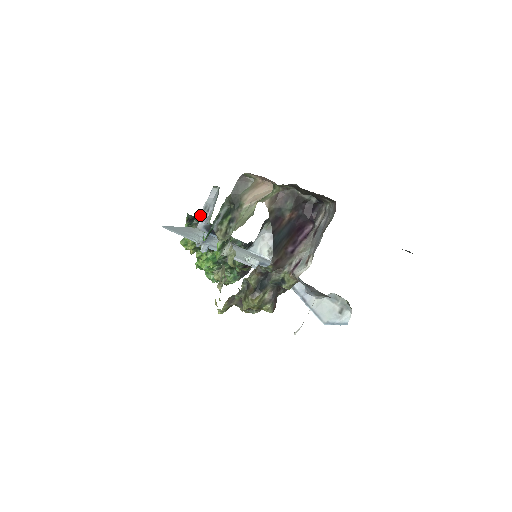
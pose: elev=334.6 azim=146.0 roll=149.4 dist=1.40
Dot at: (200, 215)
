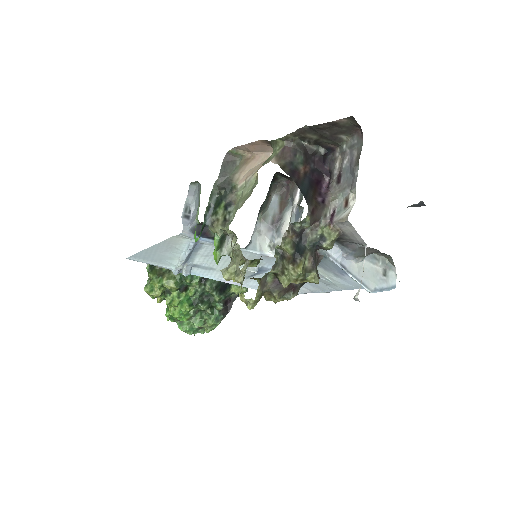
Dot at: (182, 218)
